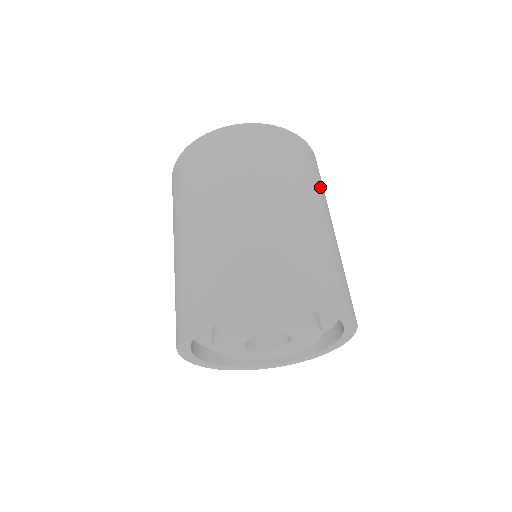
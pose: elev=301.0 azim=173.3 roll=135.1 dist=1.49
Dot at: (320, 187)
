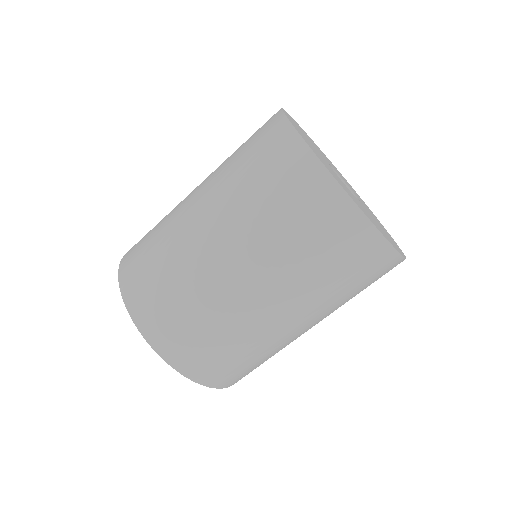
Dot at: occluded
